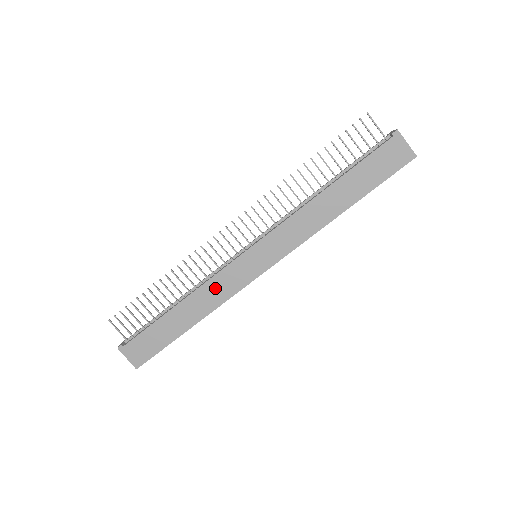
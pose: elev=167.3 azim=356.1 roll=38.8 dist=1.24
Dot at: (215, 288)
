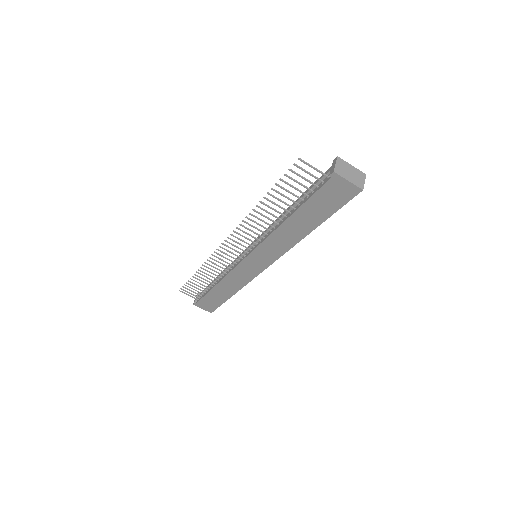
Dot at: (235, 278)
